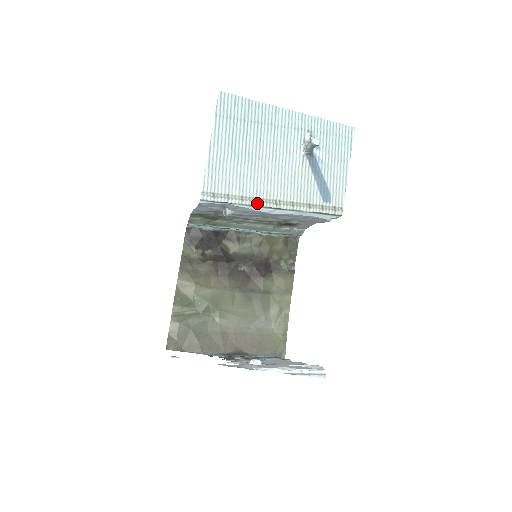
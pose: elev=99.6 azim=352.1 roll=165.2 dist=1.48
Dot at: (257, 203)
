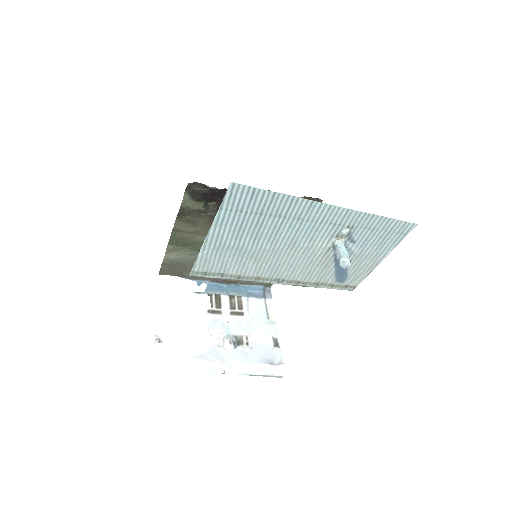
Dot at: (256, 280)
